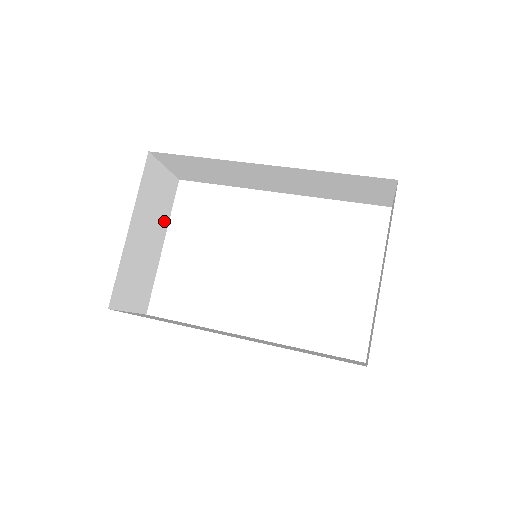
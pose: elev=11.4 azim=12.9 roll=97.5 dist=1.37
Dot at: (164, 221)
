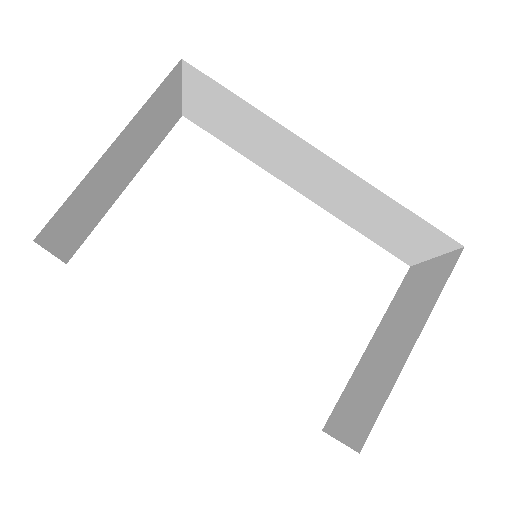
Dot at: (144, 156)
